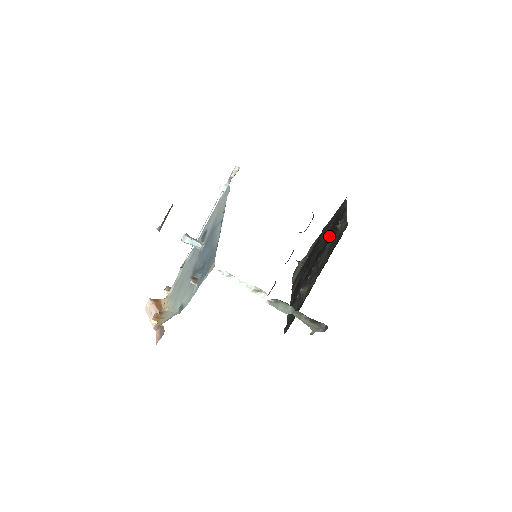
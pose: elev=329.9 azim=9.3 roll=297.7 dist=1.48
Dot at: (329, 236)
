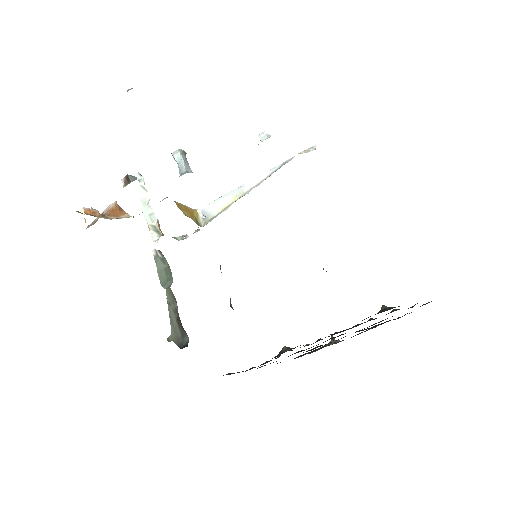
Dot at: (375, 323)
